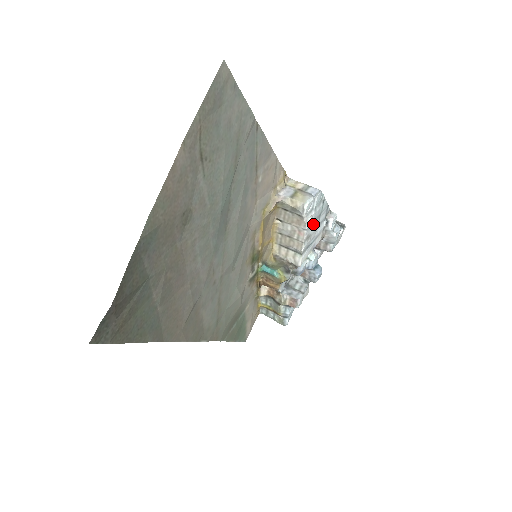
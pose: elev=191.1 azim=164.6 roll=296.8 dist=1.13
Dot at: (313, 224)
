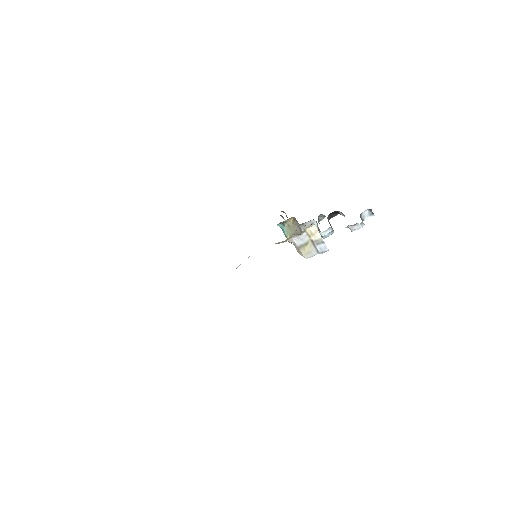
Dot at: occluded
